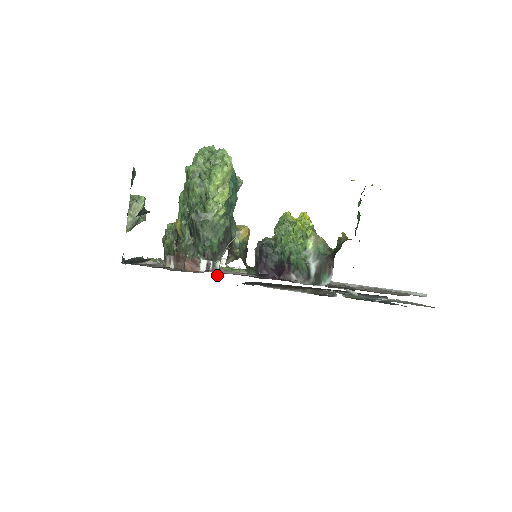
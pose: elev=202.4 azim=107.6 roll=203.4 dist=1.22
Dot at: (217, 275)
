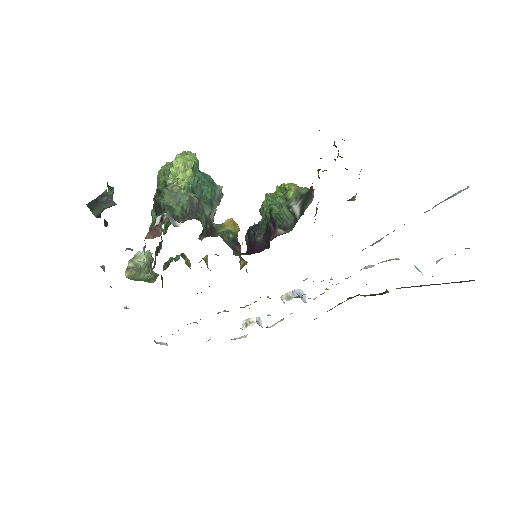
Dot at: occluded
